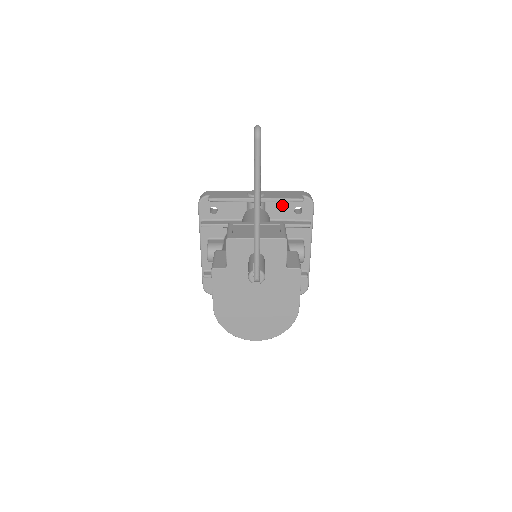
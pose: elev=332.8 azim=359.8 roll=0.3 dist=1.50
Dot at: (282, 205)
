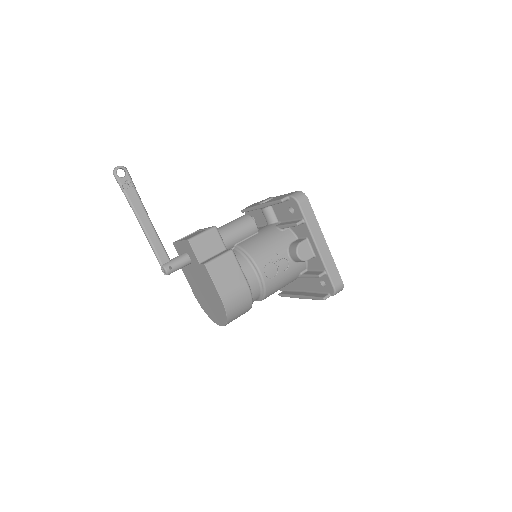
Dot at: (281, 207)
